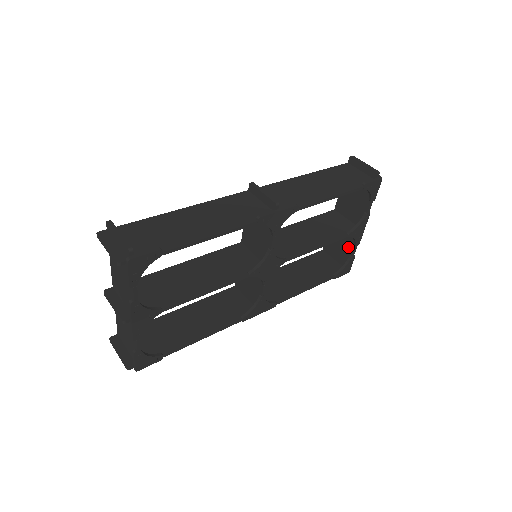
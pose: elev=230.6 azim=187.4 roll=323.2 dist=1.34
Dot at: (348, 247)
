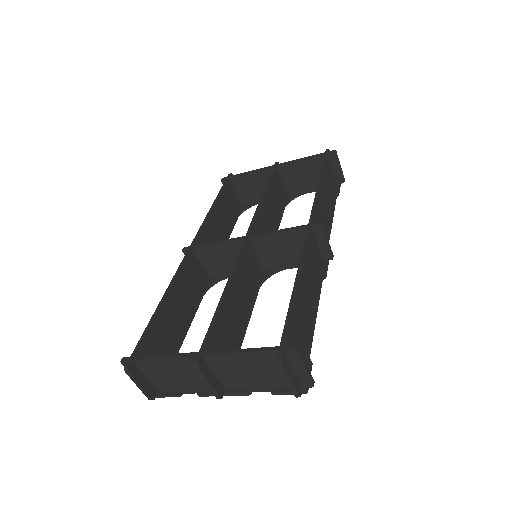
Dot at: occluded
